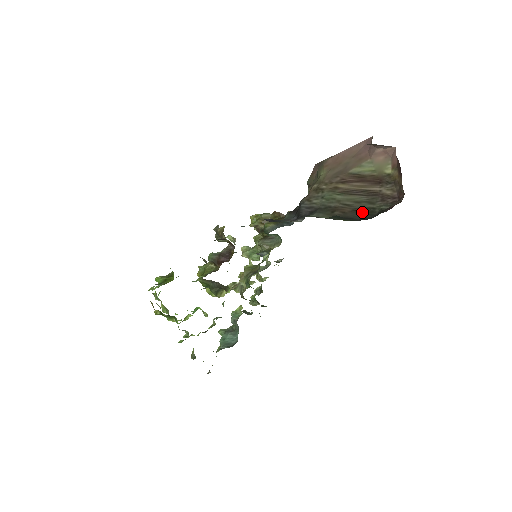
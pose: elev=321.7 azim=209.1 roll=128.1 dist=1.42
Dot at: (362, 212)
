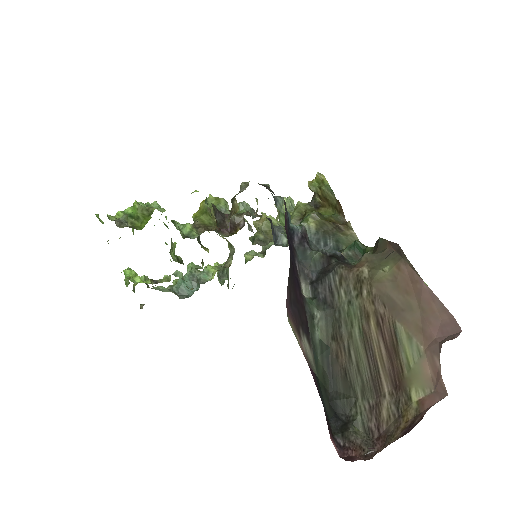
Dot at: (345, 387)
